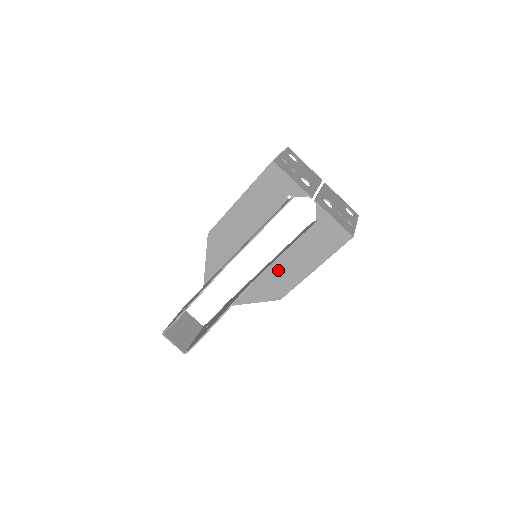
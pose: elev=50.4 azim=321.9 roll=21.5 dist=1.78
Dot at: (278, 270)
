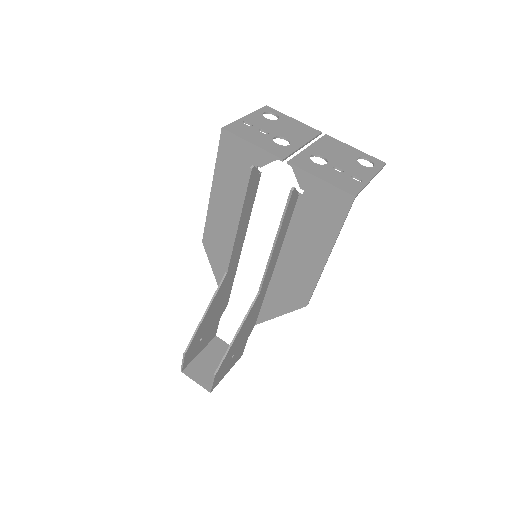
Dot at: (288, 268)
